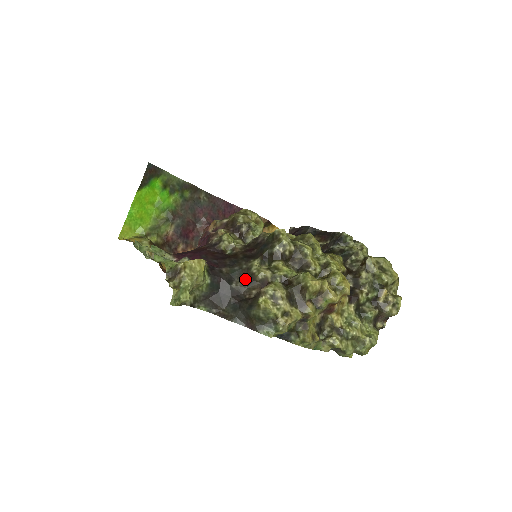
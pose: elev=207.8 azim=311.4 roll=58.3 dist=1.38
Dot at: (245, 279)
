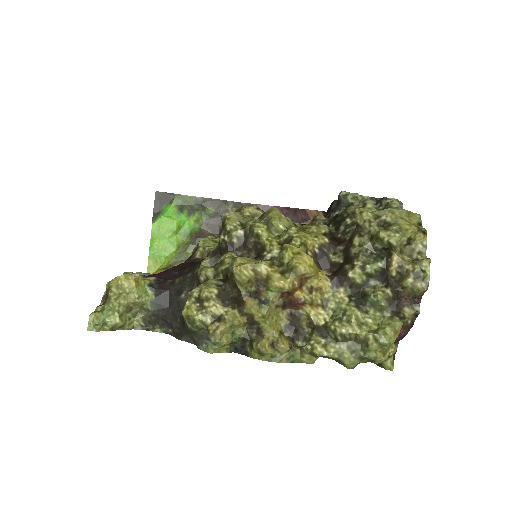
Dot at: (195, 285)
